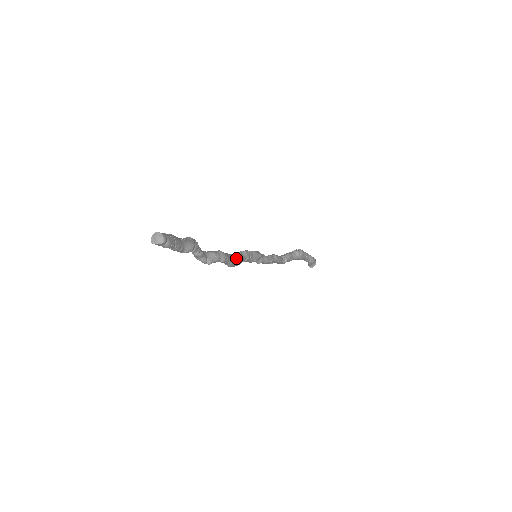
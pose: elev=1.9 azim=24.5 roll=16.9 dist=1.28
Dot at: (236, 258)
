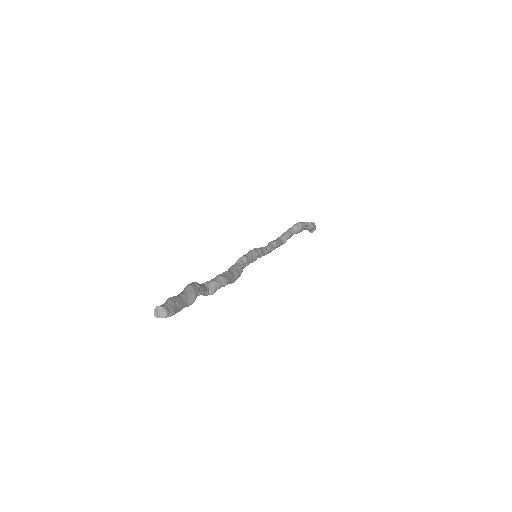
Dot at: (237, 273)
